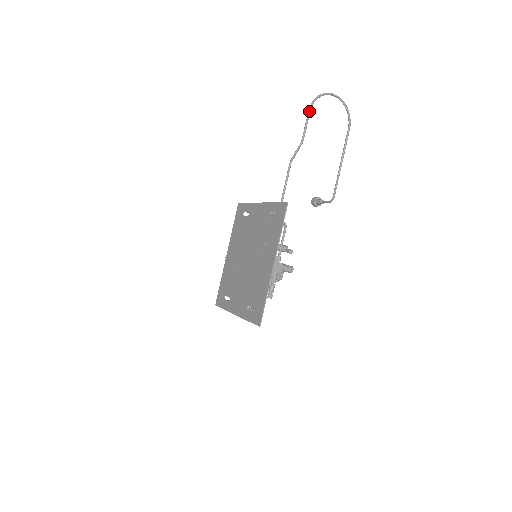
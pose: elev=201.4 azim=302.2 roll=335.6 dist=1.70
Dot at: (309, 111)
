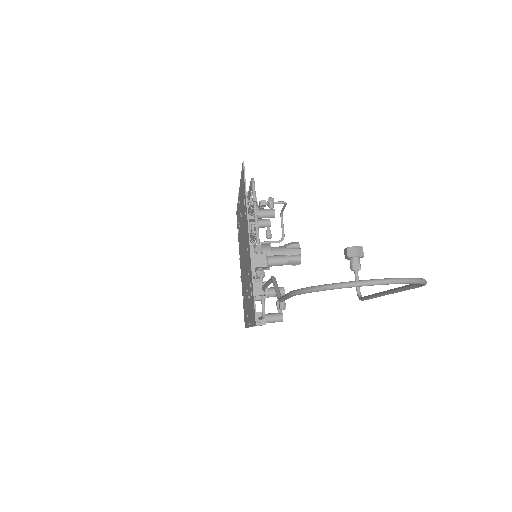
Dot at: (289, 296)
